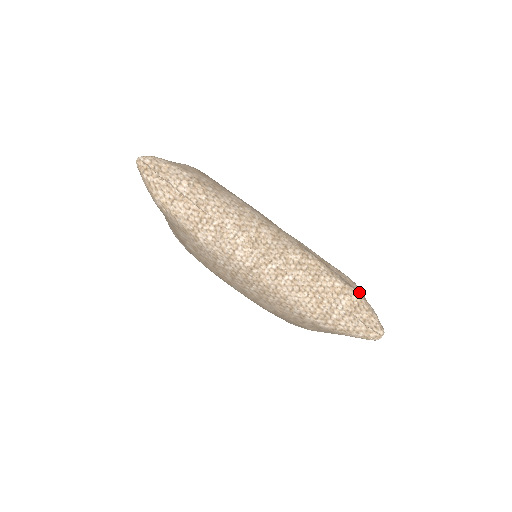
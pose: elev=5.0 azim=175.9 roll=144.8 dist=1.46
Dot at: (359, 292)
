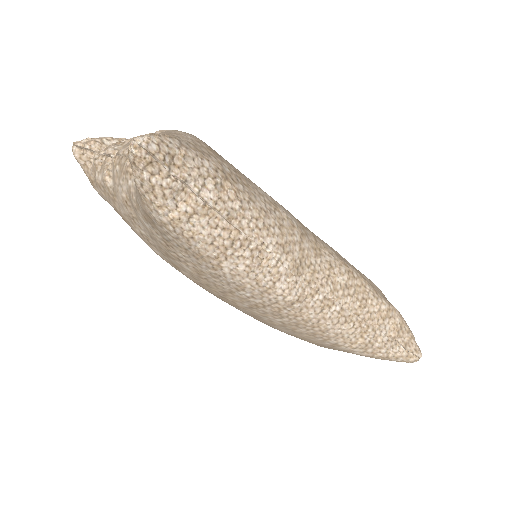
Dot at: occluded
